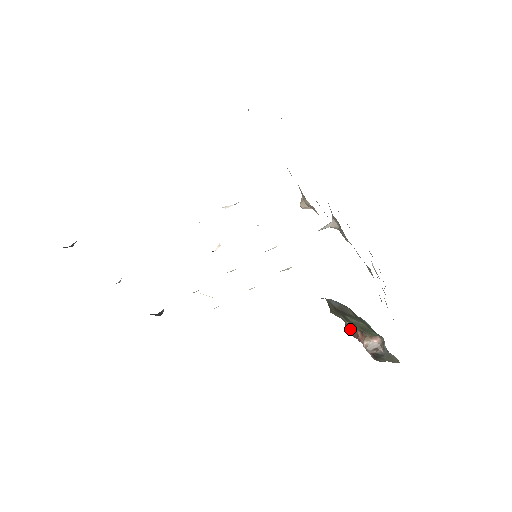
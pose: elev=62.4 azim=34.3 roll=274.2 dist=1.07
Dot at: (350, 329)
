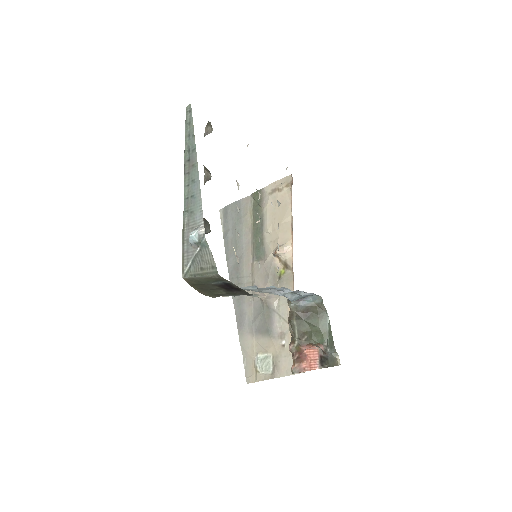
Dot at: (296, 346)
